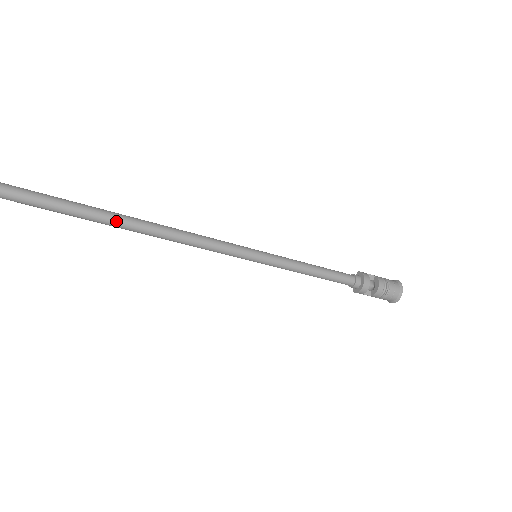
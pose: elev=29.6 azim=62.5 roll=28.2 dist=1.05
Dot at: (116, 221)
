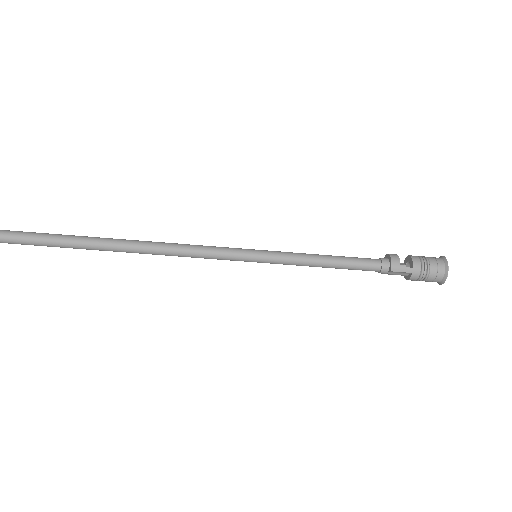
Dot at: (109, 239)
